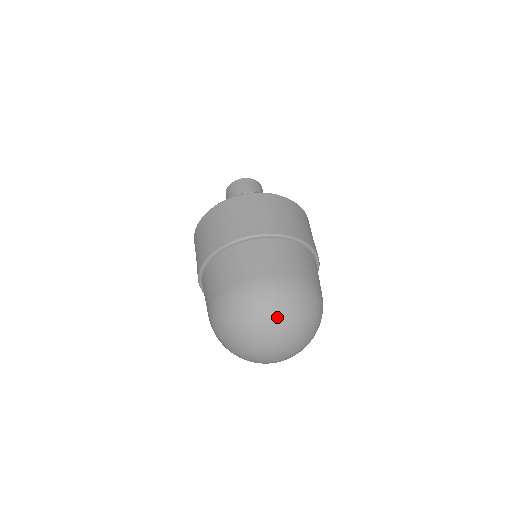
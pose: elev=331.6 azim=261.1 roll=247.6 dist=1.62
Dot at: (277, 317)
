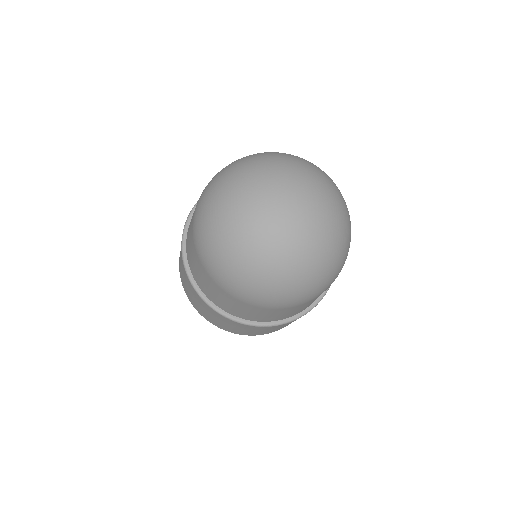
Dot at: (279, 156)
